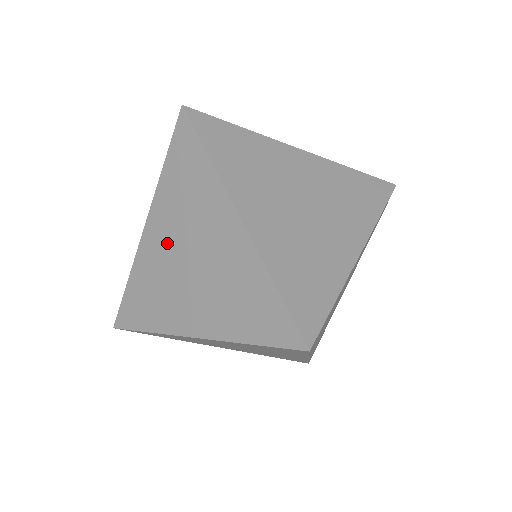
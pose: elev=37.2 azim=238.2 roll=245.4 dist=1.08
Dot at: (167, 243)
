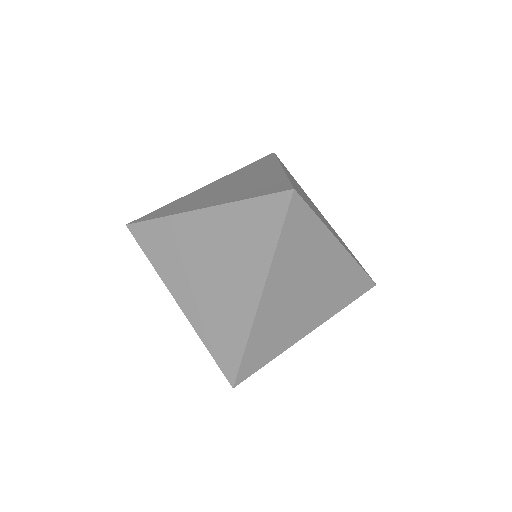
Dot at: occluded
